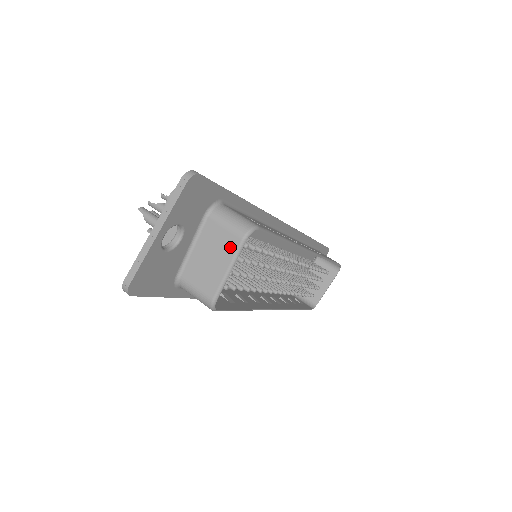
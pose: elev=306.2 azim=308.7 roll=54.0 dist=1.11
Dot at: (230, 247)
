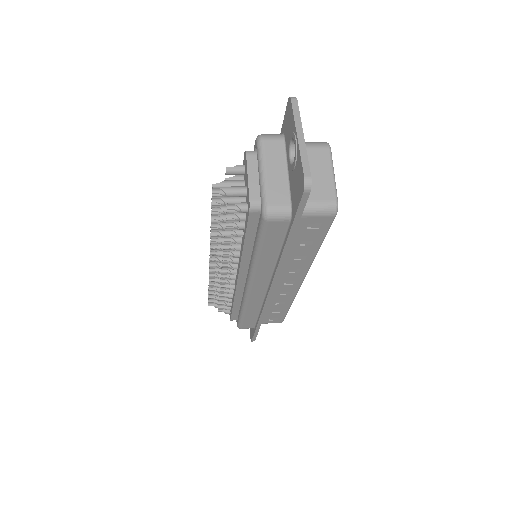
Dot at: (324, 158)
